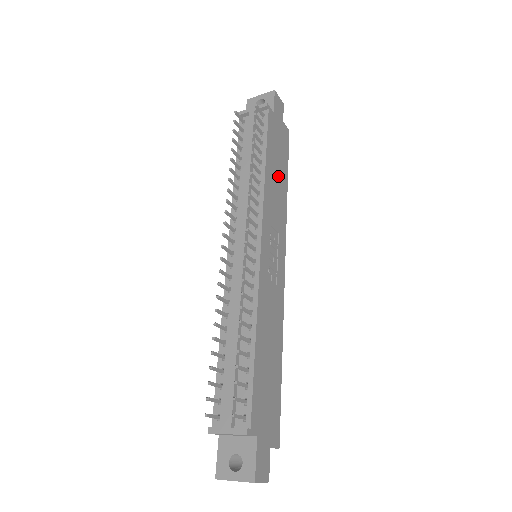
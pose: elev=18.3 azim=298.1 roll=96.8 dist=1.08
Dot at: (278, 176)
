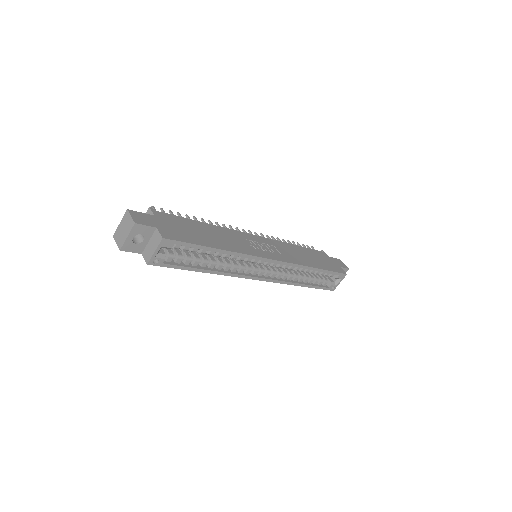
Dot at: (308, 258)
